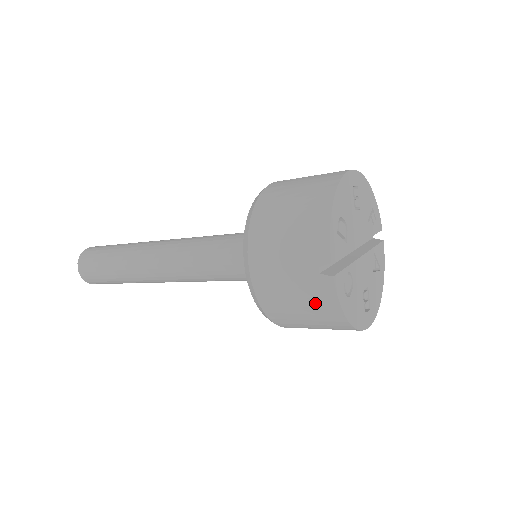
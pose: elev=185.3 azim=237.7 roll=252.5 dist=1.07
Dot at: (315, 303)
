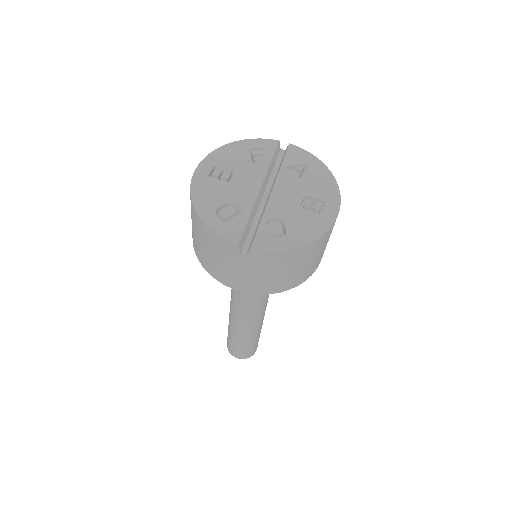
Dot at: (275, 265)
